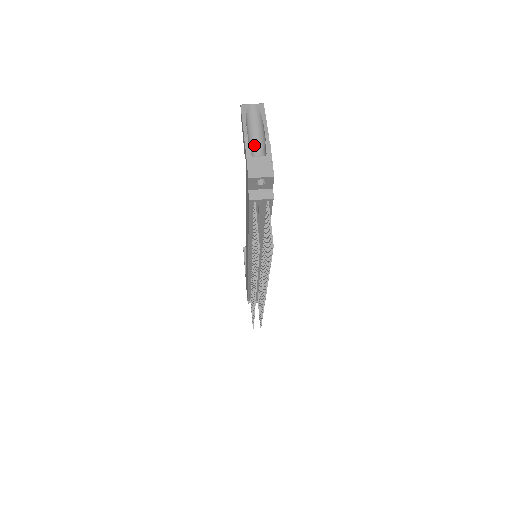
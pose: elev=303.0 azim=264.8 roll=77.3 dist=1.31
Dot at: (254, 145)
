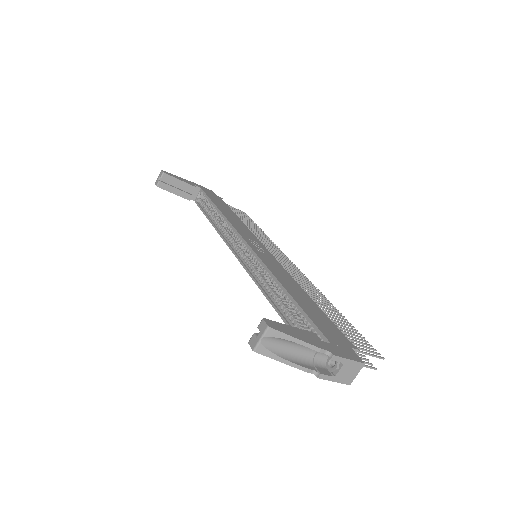
Dot at: (307, 354)
